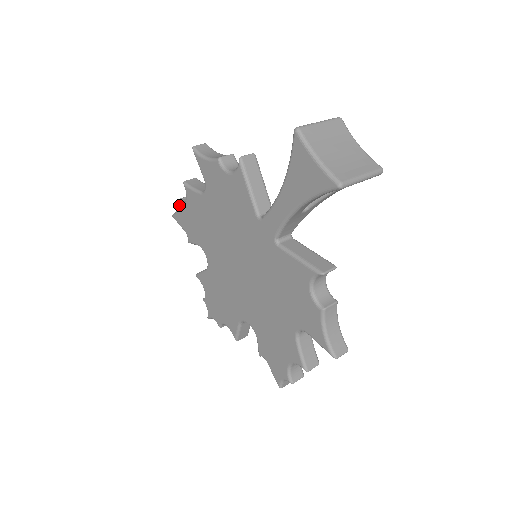
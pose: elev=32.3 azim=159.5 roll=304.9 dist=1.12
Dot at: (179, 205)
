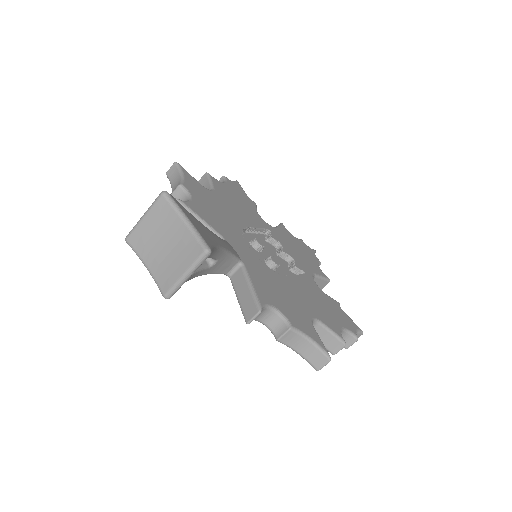
Dot at: occluded
